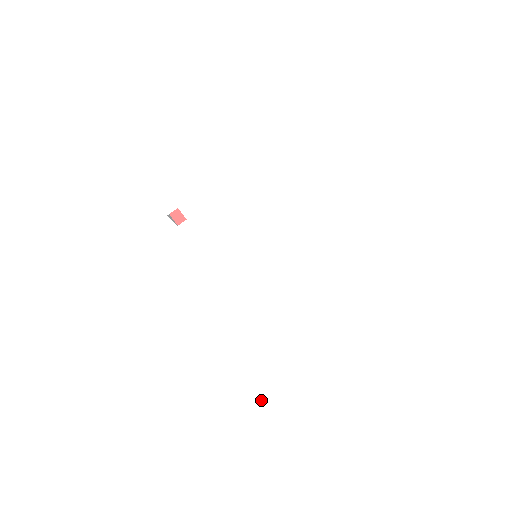
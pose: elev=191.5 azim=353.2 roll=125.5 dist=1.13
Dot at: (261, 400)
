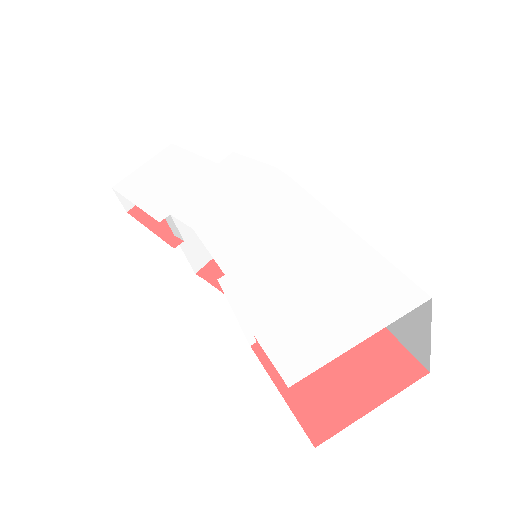
Dot at: (271, 351)
